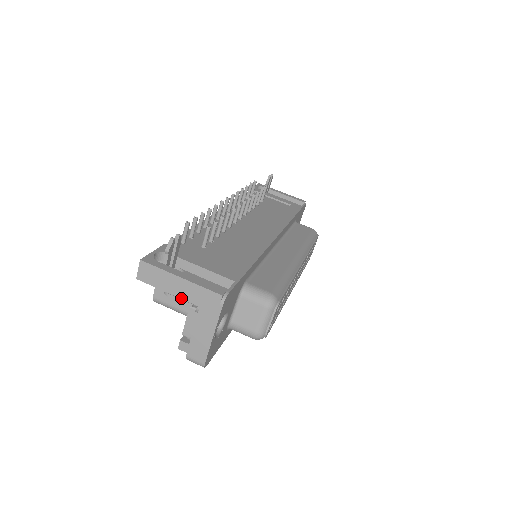
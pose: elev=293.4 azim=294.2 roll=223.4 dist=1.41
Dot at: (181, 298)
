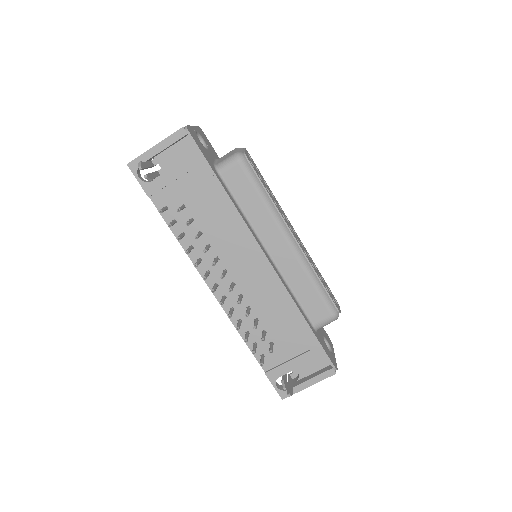
Dot at: occluded
